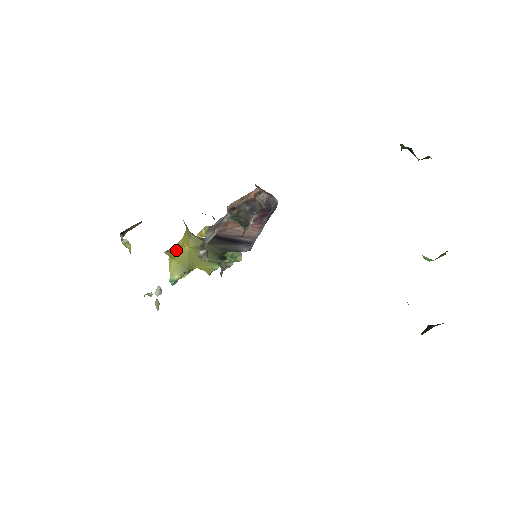
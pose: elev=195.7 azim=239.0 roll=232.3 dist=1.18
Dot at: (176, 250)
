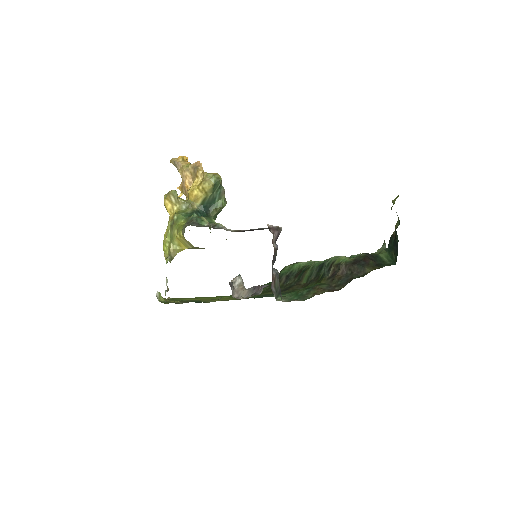
Dot at: (175, 252)
